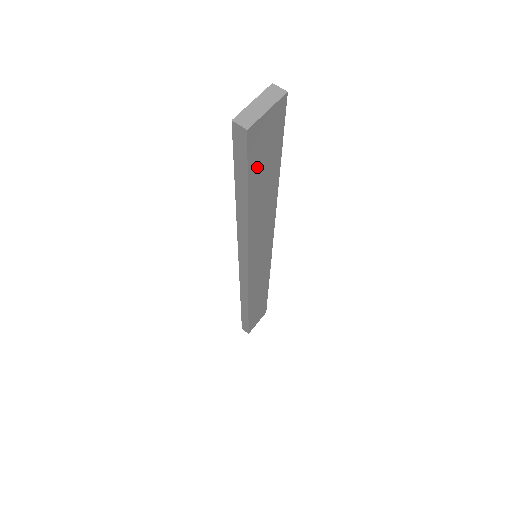
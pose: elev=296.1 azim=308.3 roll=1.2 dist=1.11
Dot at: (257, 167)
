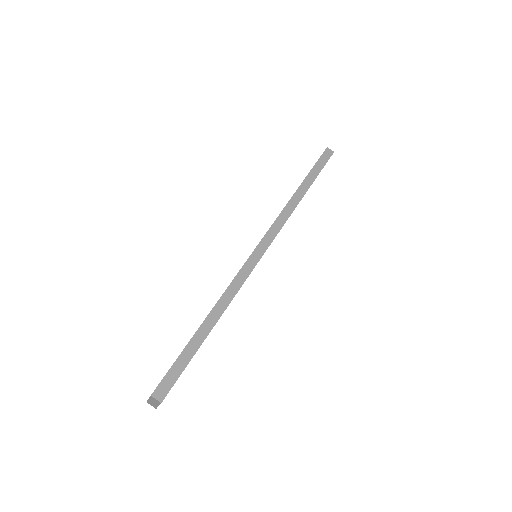
Dot at: occluded
